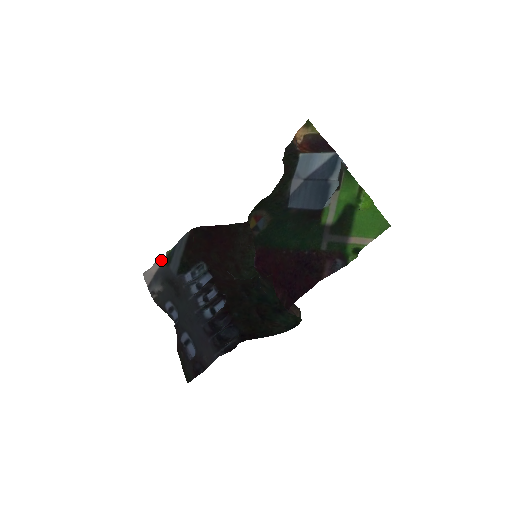
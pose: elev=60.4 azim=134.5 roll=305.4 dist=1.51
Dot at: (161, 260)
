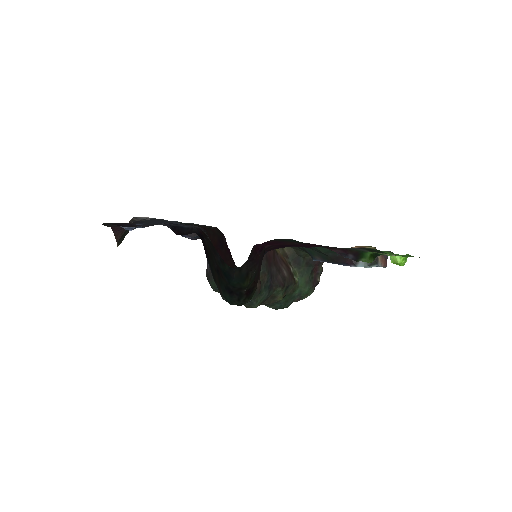
Dot at: occluded
